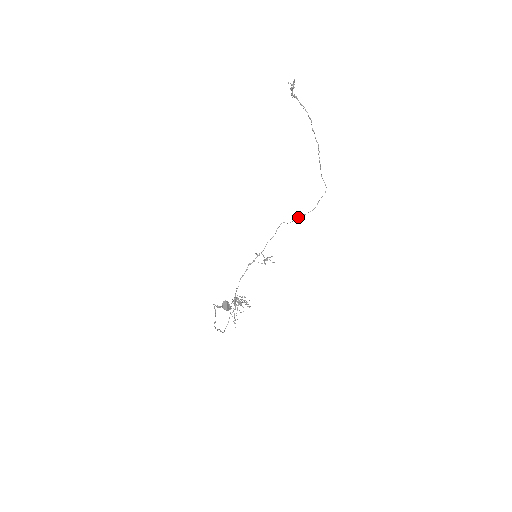
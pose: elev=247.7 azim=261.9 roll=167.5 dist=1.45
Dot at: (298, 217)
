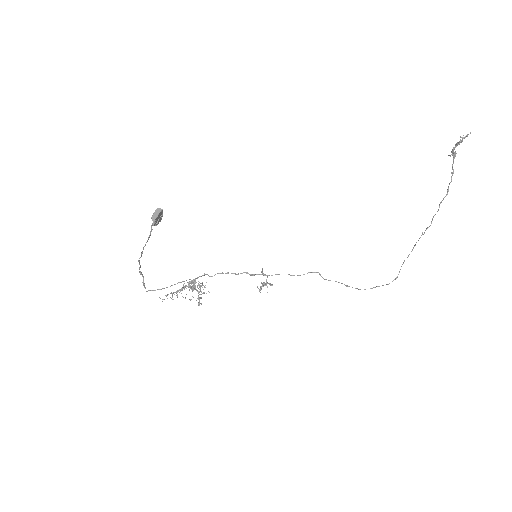
Dot at: occluded
